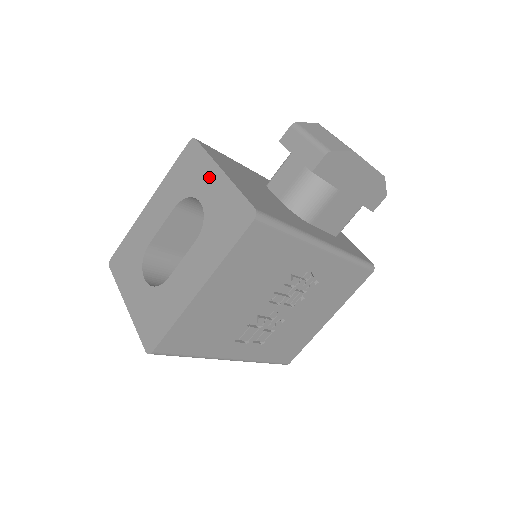
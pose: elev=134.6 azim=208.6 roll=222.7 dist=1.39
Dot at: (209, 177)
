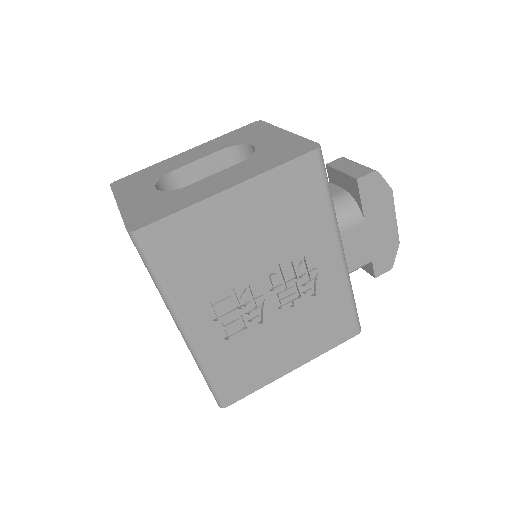
Dot at: (270, 134)
